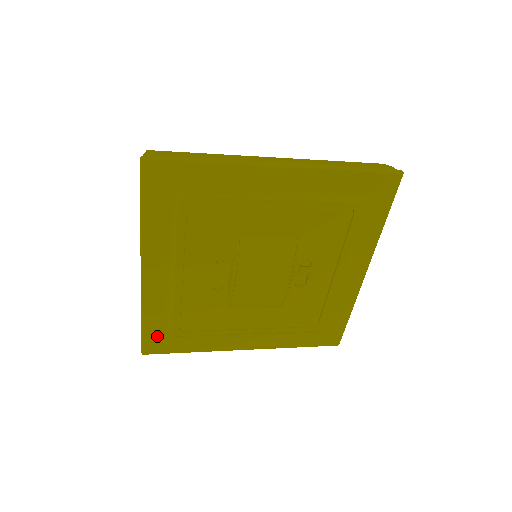
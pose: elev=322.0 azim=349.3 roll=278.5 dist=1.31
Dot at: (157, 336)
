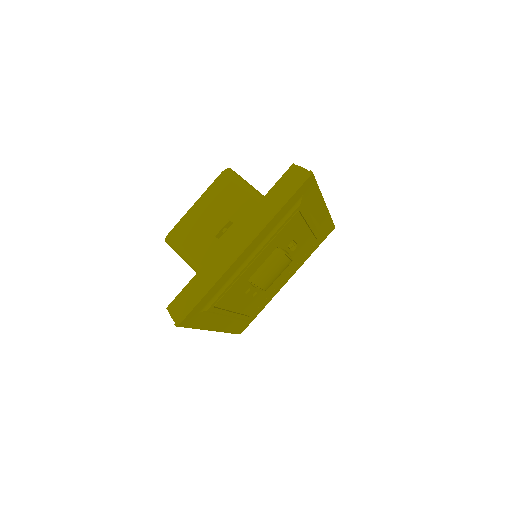
Dot at: (241, 327)
